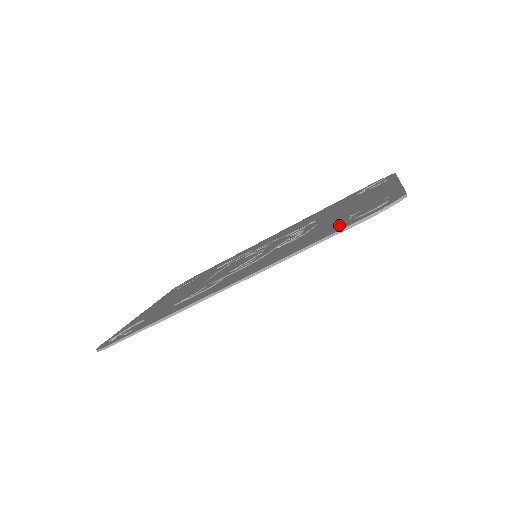
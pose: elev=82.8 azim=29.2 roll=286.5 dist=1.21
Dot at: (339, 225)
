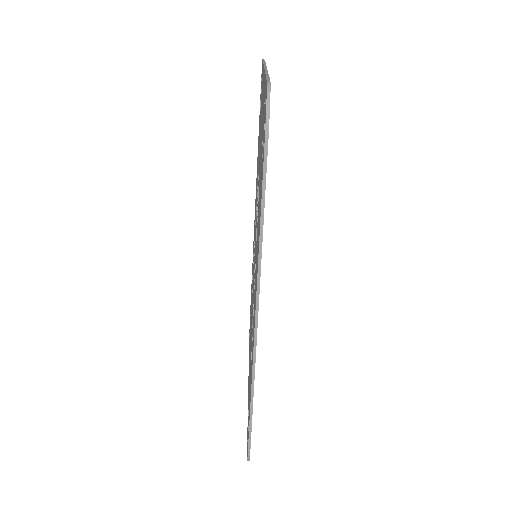
Dot at: (261, 173)
